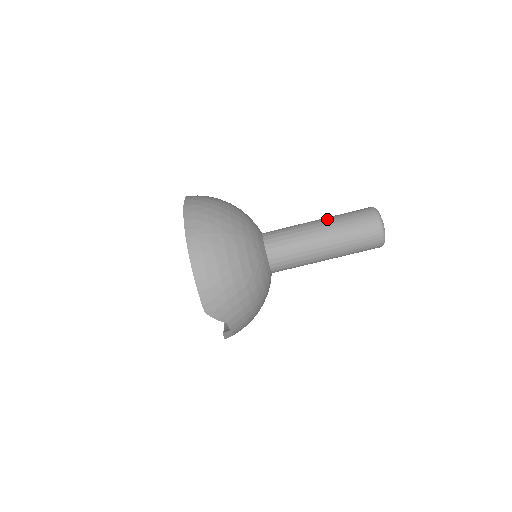
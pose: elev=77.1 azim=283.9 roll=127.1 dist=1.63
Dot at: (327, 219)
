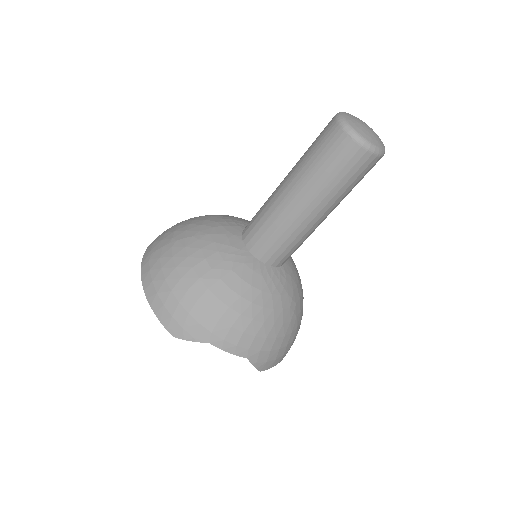
Dot at: occluded
